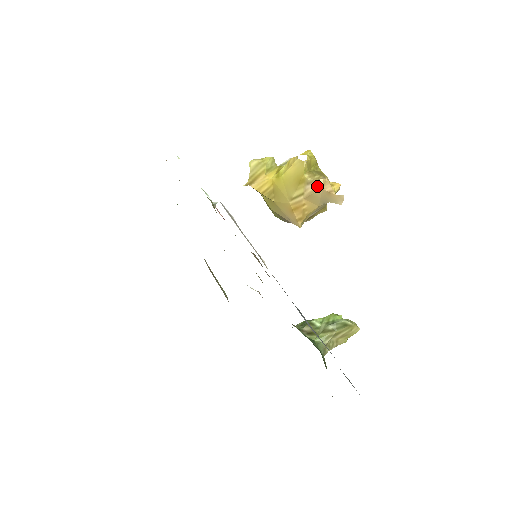
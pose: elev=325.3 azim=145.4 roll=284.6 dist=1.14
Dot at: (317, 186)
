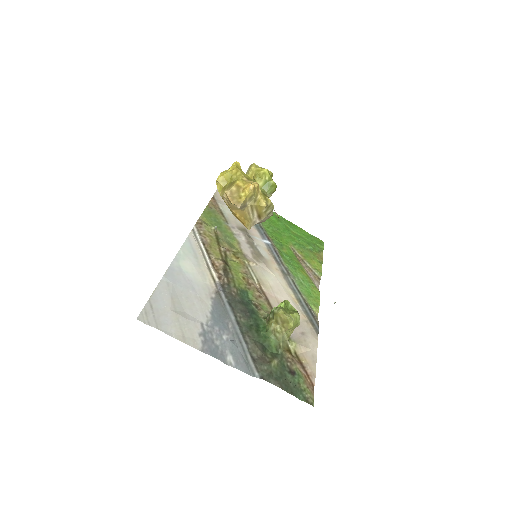
Dot at: (226, 199)
